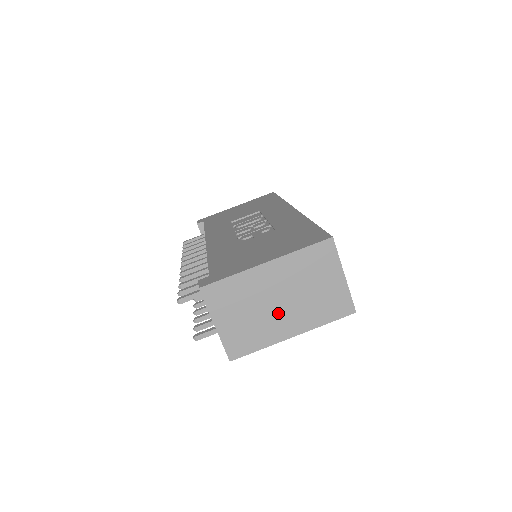
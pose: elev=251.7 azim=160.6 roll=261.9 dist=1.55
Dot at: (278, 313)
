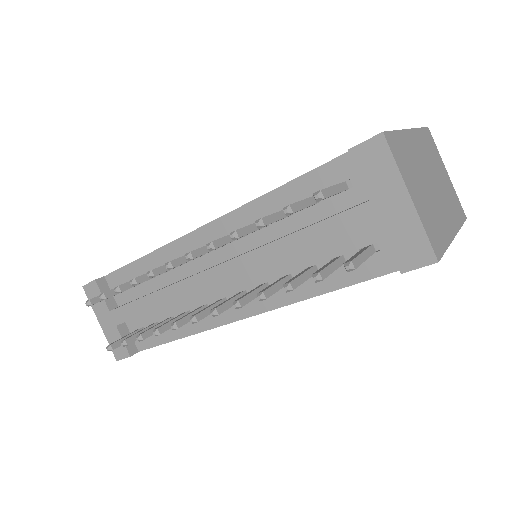
Dot at: (437, 199)
